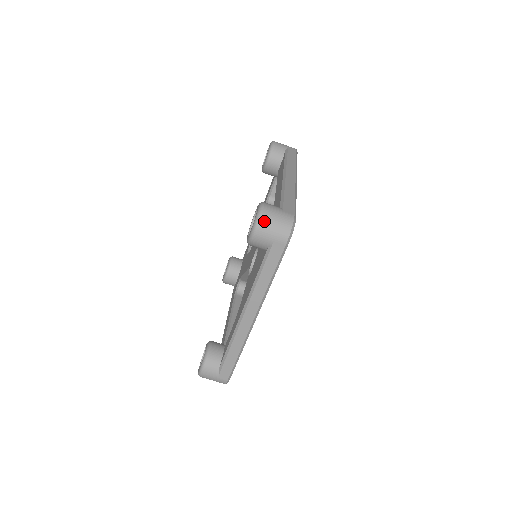
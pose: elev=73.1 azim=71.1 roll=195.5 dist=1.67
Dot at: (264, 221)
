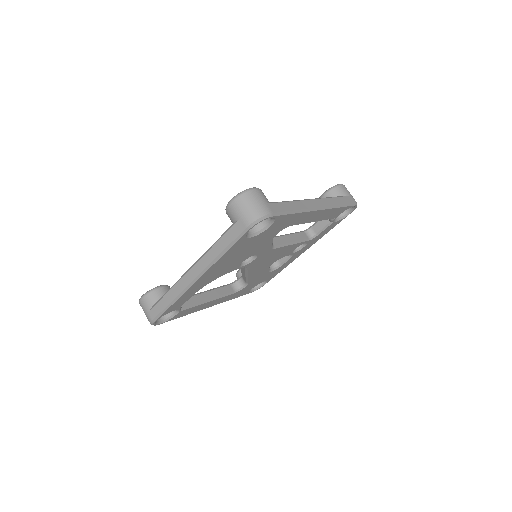
Dot at: (244, 198)
